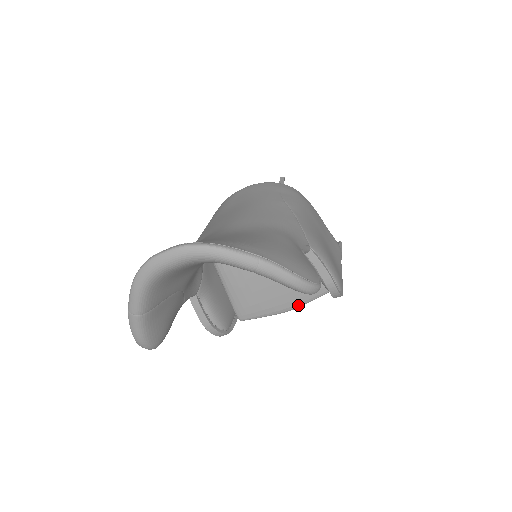
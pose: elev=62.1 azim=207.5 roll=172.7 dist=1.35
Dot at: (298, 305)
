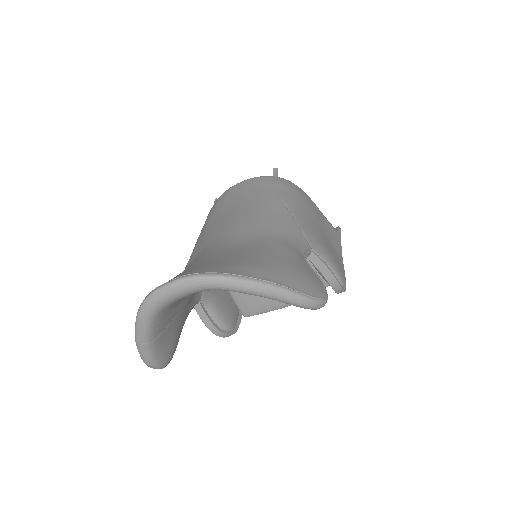
Dot at: occluded
